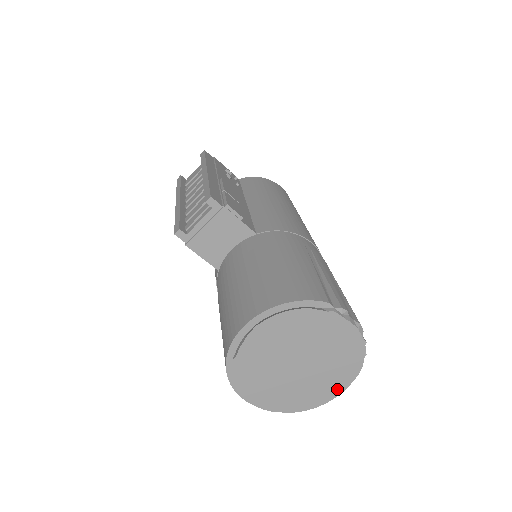
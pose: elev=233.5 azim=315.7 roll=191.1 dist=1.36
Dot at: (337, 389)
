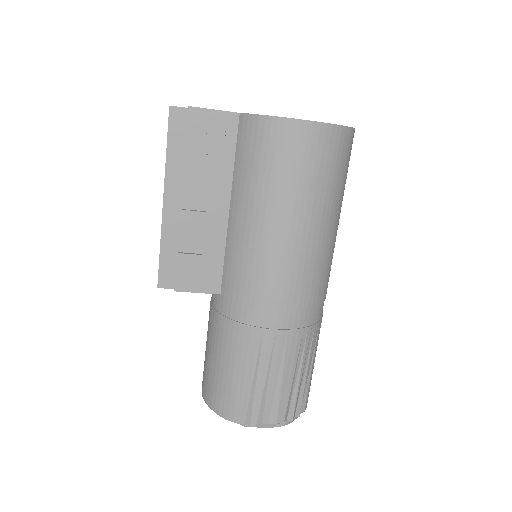
Dot at: occluded
